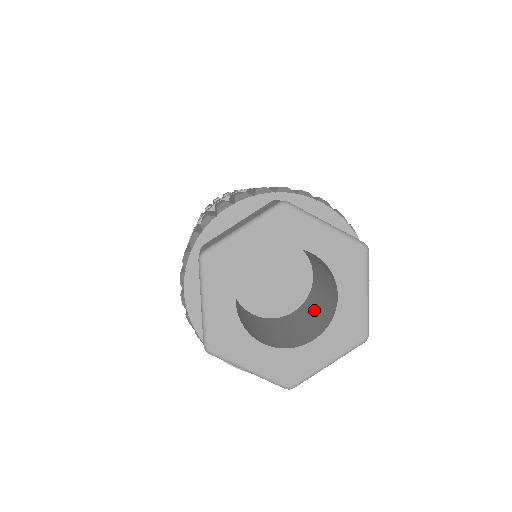
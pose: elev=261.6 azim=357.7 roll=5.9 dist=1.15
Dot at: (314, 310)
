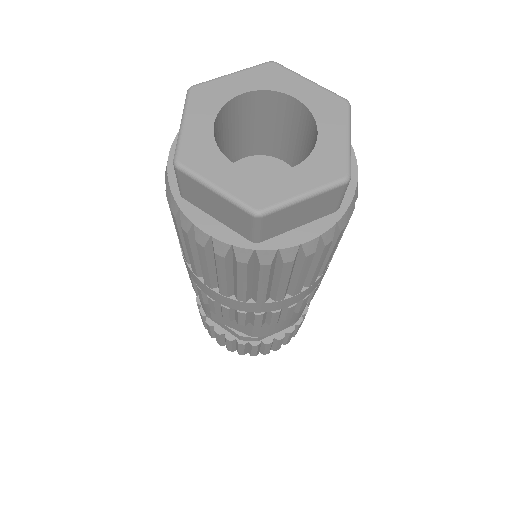
Dot at: occluded
